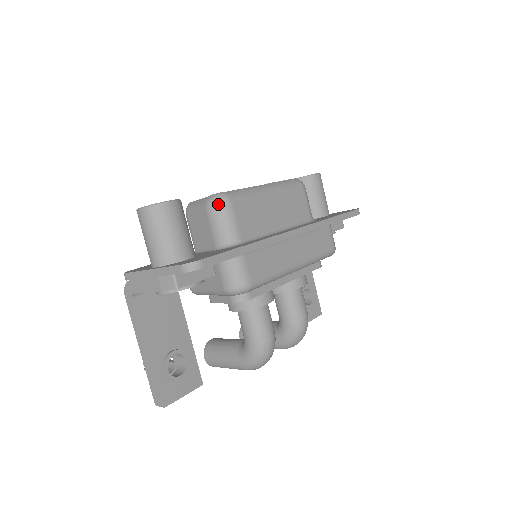
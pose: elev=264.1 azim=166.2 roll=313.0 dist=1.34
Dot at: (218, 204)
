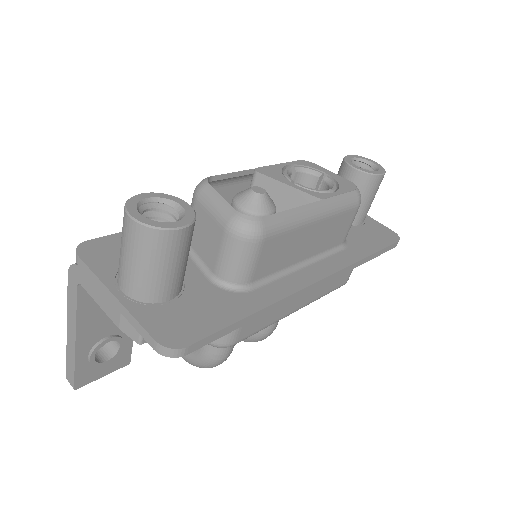
Dot at: (245, 236)
